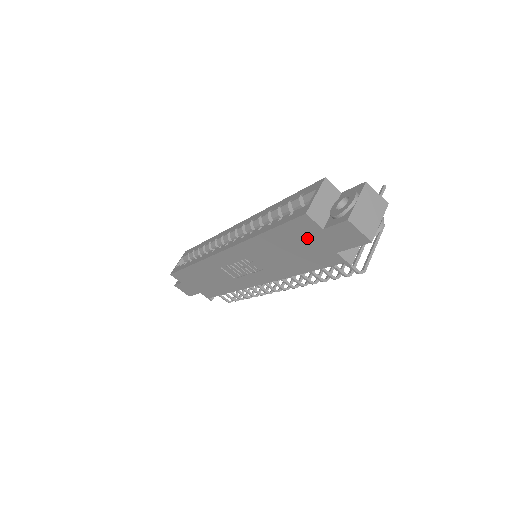
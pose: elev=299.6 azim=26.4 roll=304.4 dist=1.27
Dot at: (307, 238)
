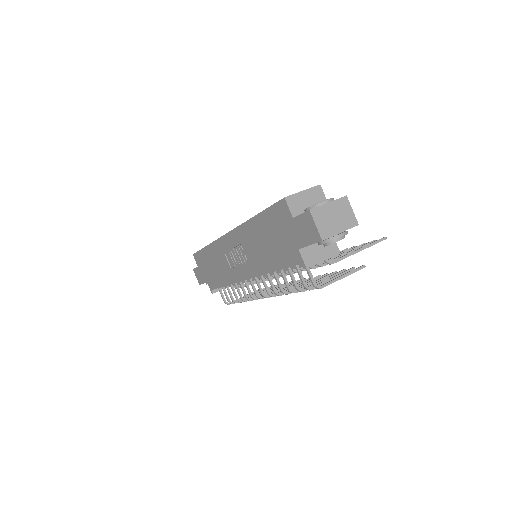
Dot at: (282, 227)
